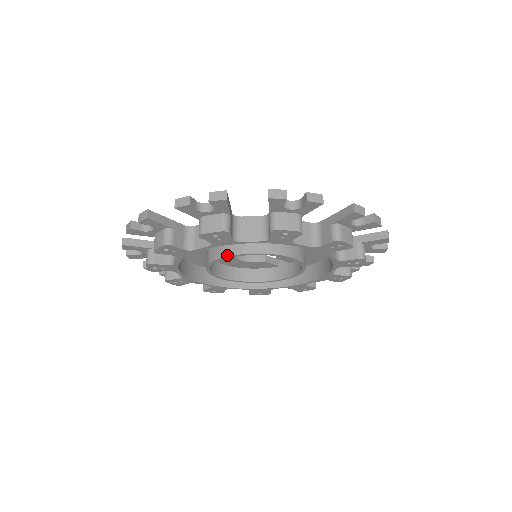
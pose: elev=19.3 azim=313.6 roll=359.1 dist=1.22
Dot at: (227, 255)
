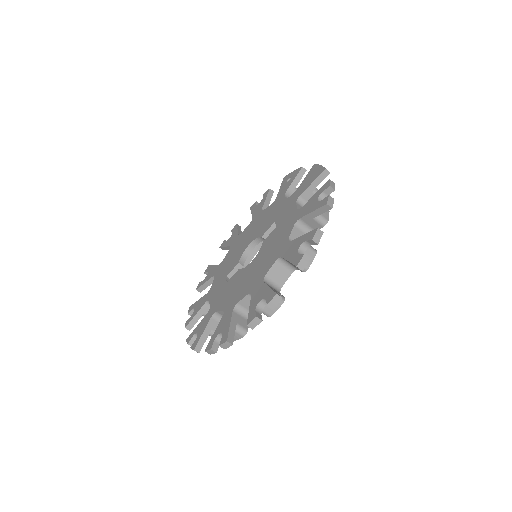
Dot at: occluded
